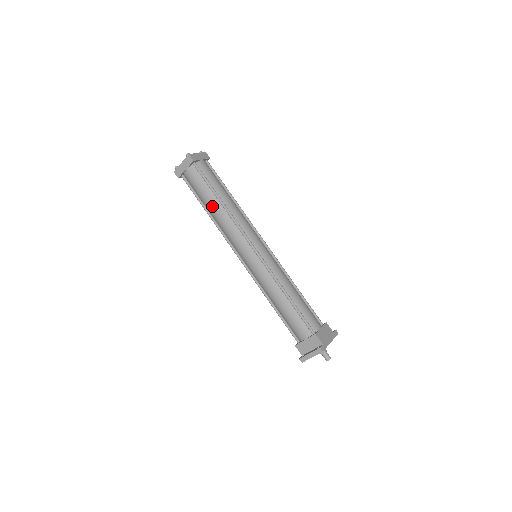
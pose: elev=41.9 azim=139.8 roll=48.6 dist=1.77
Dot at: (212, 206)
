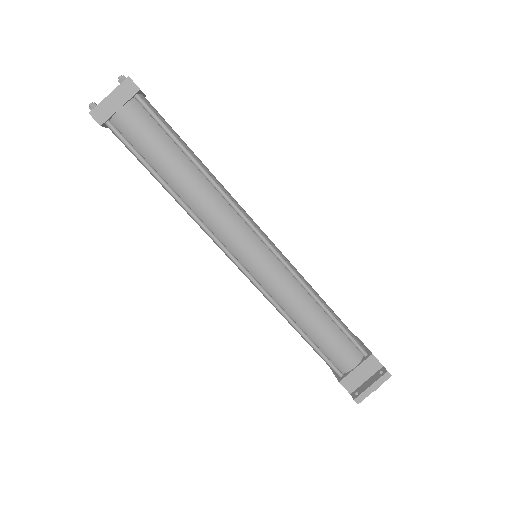
Dot at: (182, 175)
